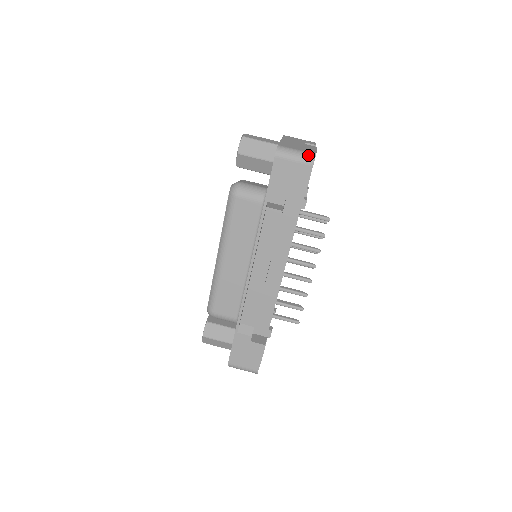
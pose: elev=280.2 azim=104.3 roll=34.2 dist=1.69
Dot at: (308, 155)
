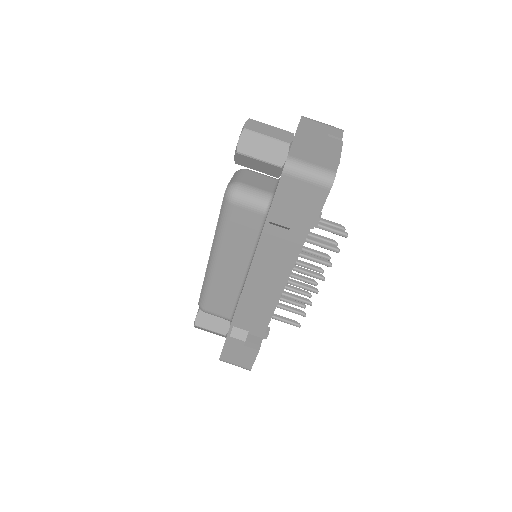
Dot at: (326, 175)
